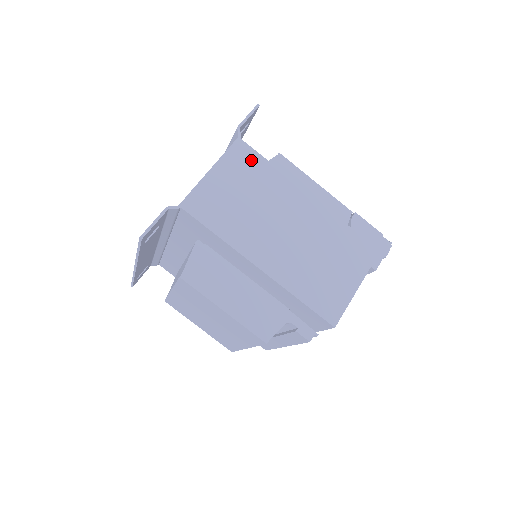
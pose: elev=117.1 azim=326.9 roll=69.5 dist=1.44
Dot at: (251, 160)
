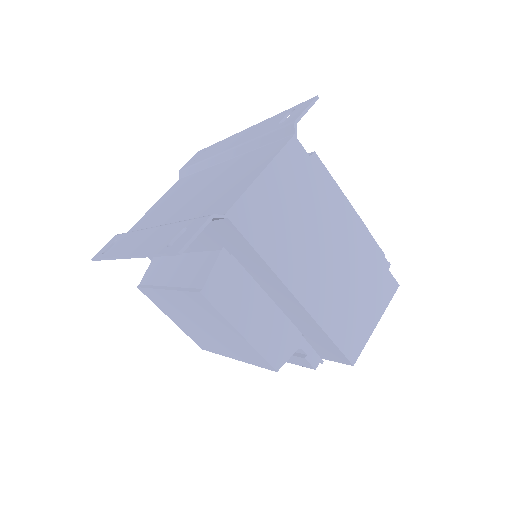
Dot at: (303, 166)
